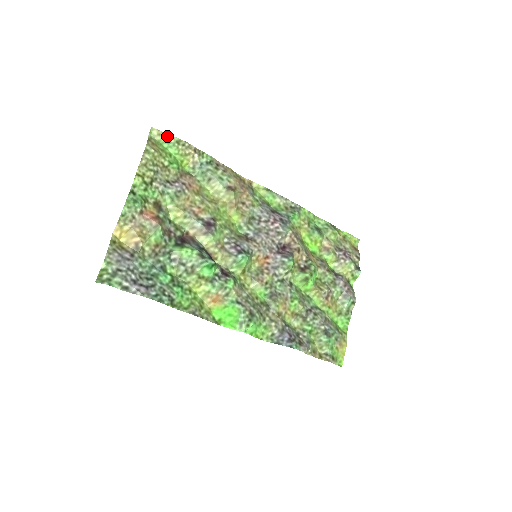
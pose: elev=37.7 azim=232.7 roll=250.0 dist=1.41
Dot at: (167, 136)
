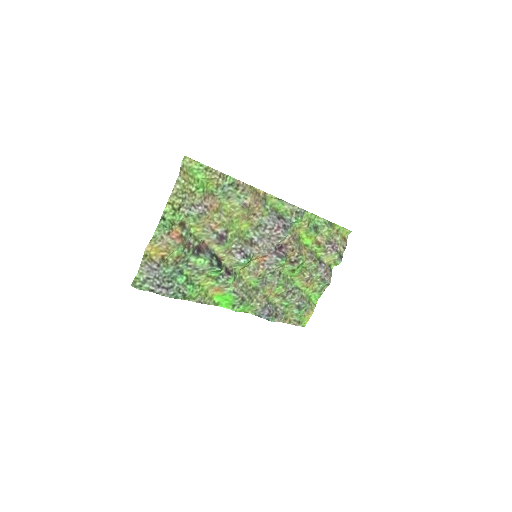
Dot at: (197, 163)
